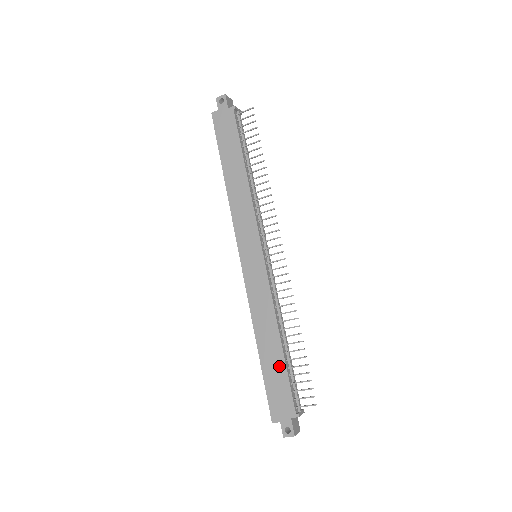
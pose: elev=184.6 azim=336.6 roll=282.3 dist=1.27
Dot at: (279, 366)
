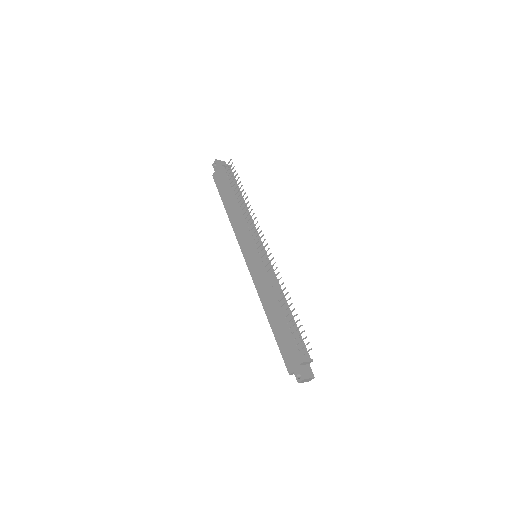
Dot at: (283, 328)
